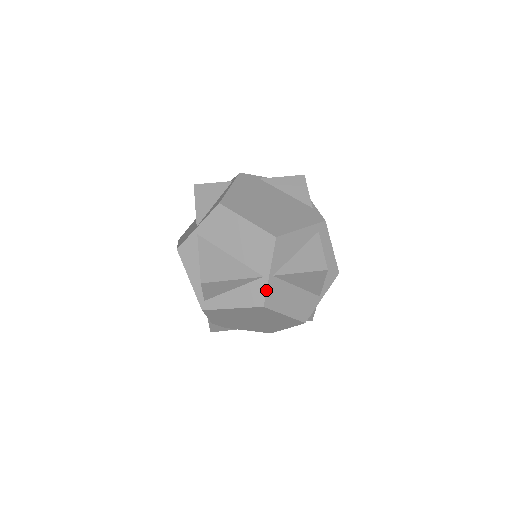
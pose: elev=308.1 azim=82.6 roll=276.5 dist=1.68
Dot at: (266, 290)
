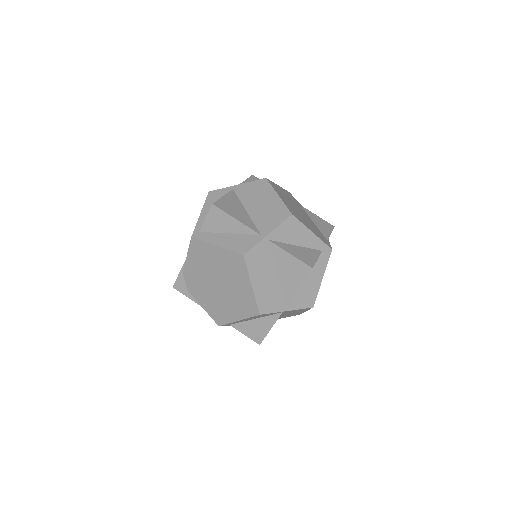
Dot at: (255, 244)
